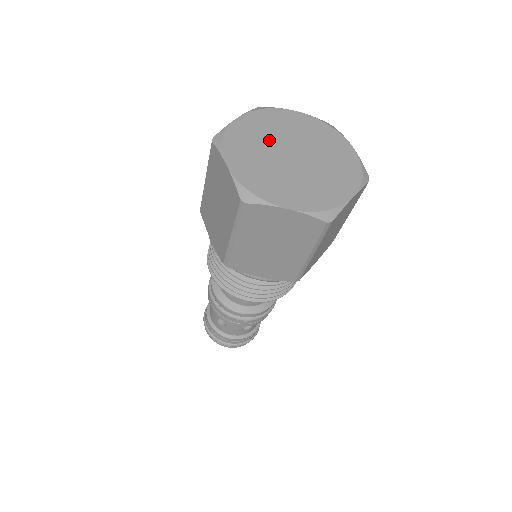
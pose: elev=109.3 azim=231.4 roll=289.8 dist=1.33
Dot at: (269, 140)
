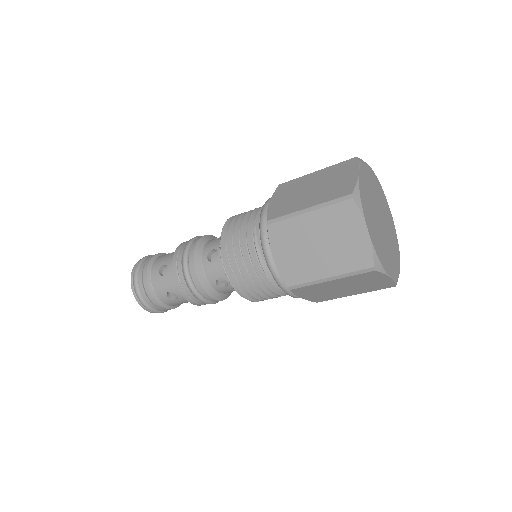
Dot at: (372, 202)
